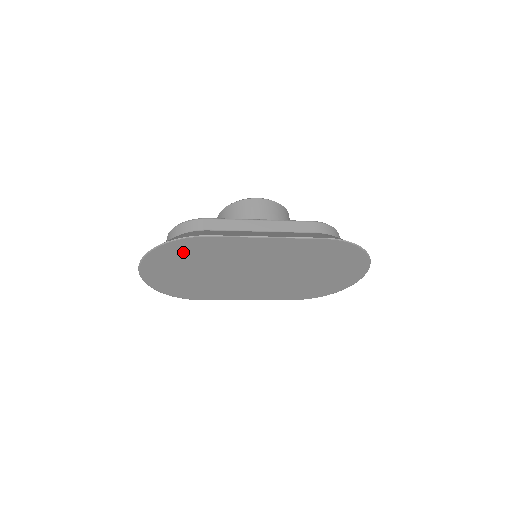
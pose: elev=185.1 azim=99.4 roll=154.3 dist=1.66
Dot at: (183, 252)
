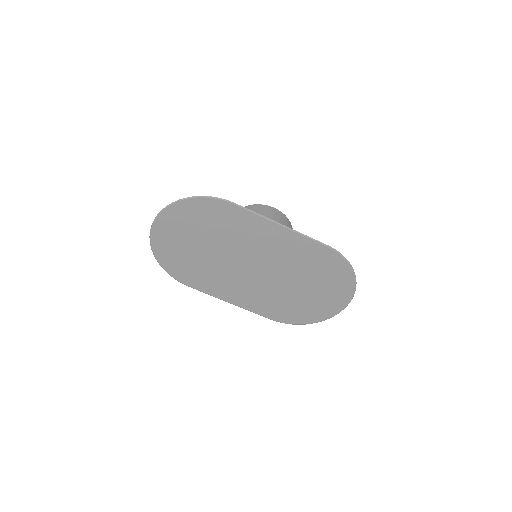
Dot at: (203, 215)
